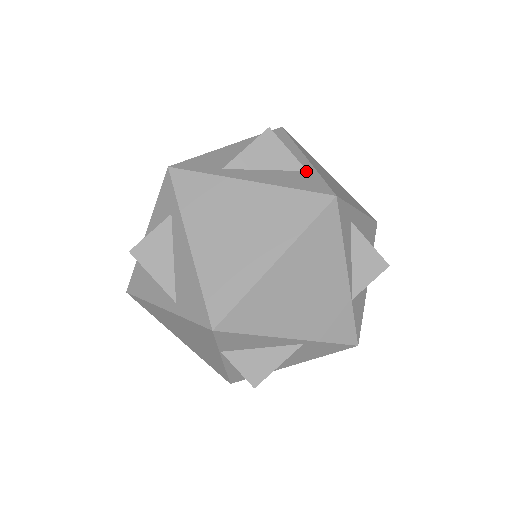
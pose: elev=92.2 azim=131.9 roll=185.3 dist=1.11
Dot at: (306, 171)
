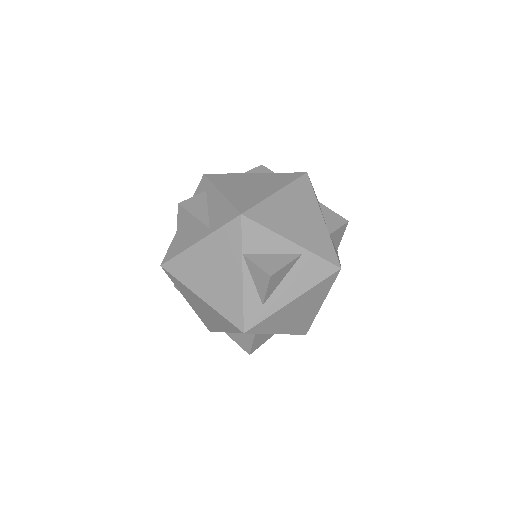
Dot at: occluded
